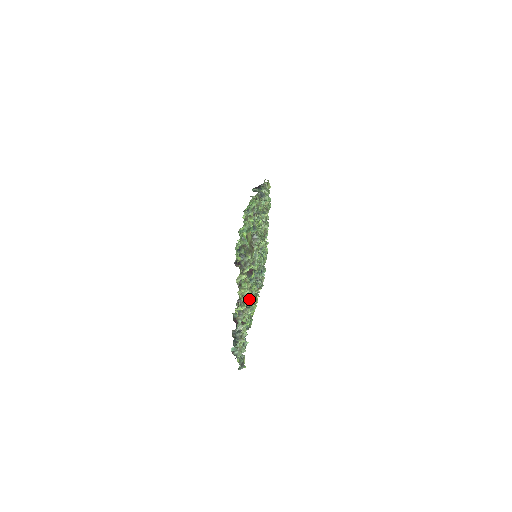
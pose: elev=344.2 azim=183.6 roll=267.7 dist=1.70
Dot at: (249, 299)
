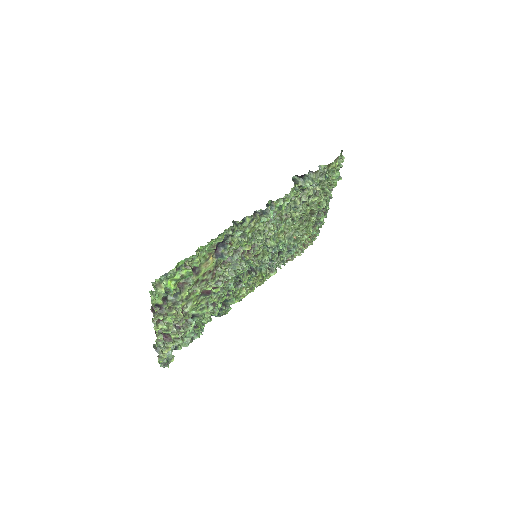
Dot at: (211, 306)
